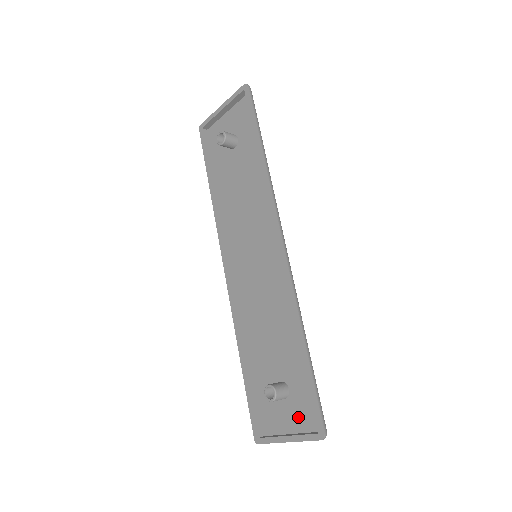
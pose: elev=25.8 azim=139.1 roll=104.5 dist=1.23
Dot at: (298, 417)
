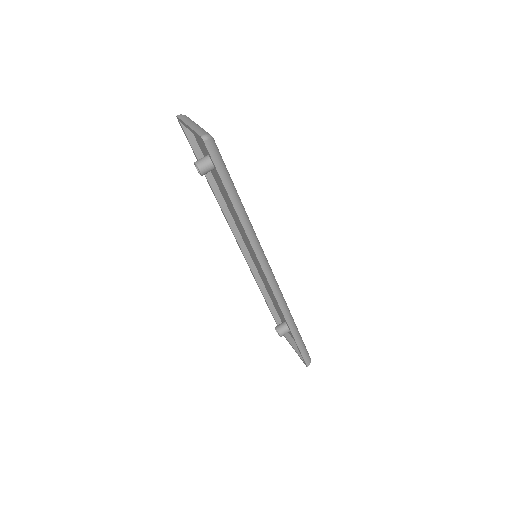
Dot at: occluded
